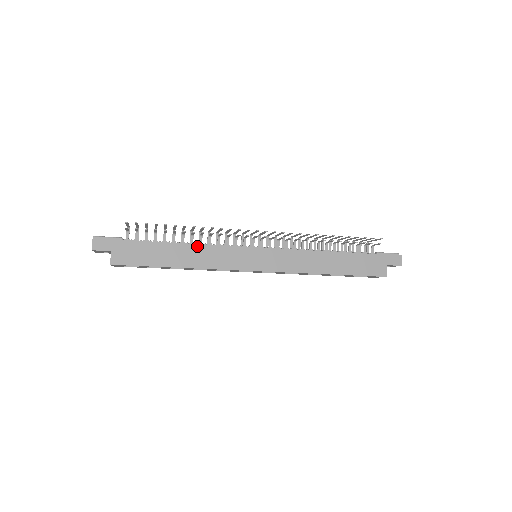
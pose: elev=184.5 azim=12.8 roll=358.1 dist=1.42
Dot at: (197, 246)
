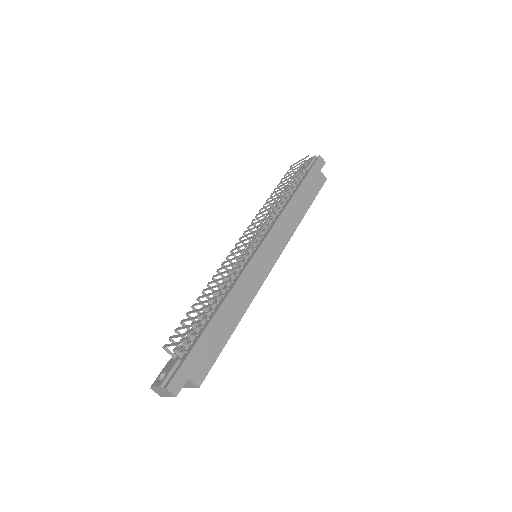
Dot at: (229, 297)
